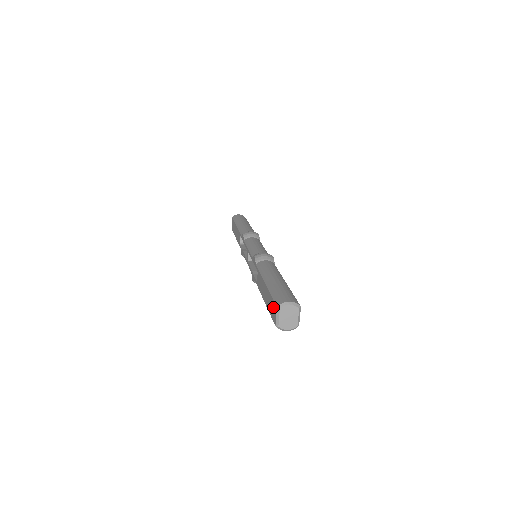
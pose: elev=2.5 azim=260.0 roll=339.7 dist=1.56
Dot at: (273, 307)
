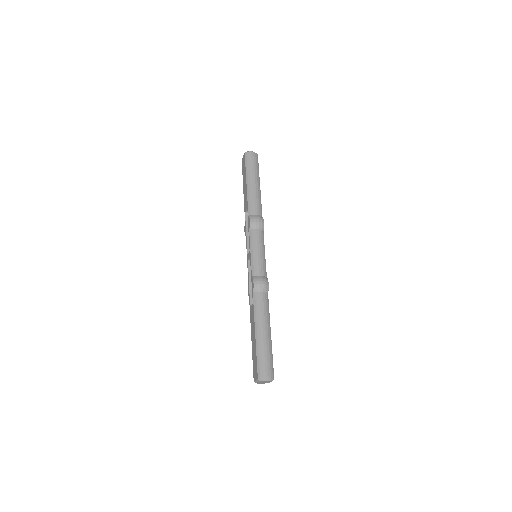
Dot at: (256, 370)
